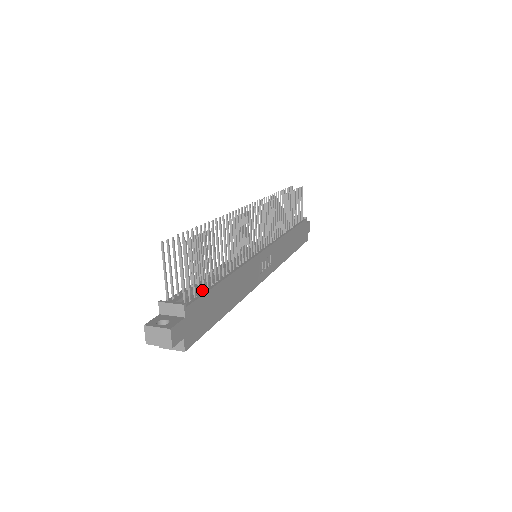
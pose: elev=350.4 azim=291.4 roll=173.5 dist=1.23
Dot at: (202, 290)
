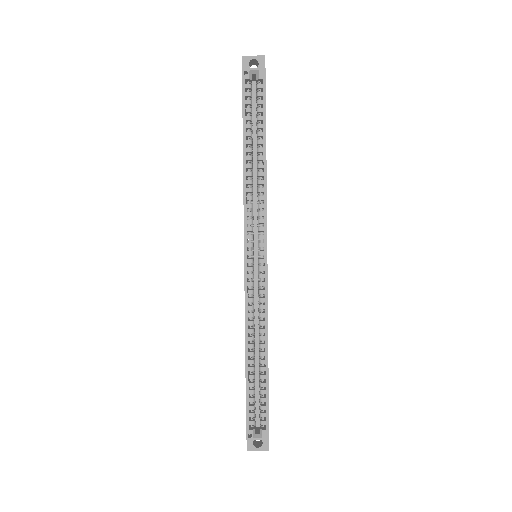
Dot at: occluded
